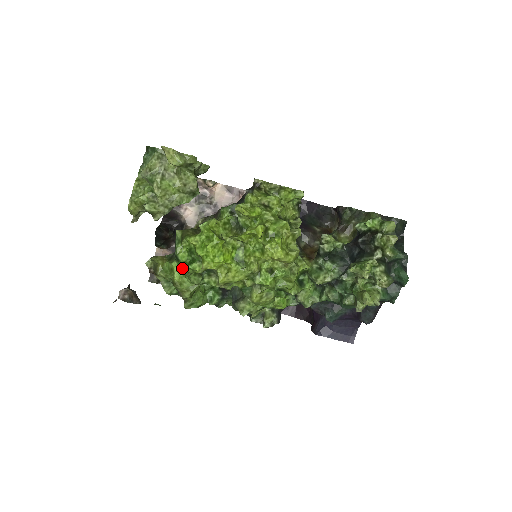
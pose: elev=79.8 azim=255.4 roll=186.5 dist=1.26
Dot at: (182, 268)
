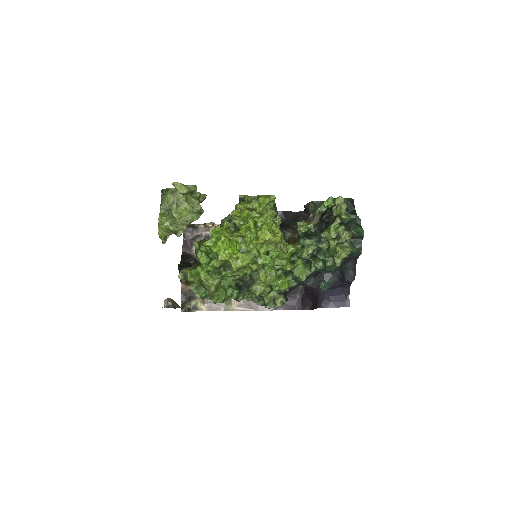
Dot at: (205, 268)
